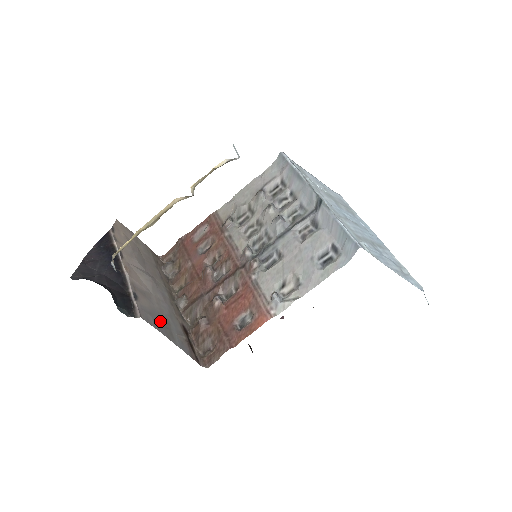
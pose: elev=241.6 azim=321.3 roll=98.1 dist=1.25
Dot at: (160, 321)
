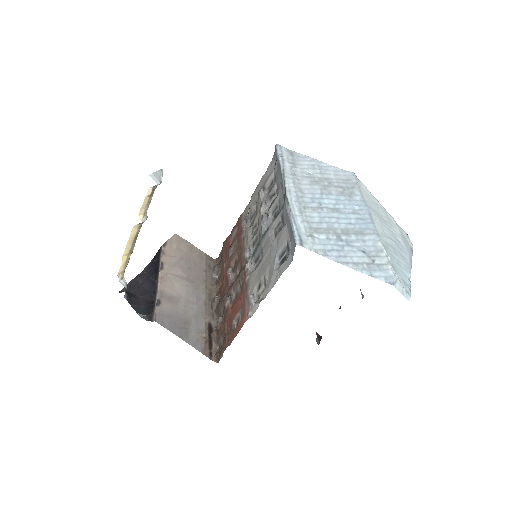
Dot at: (178, 322)
